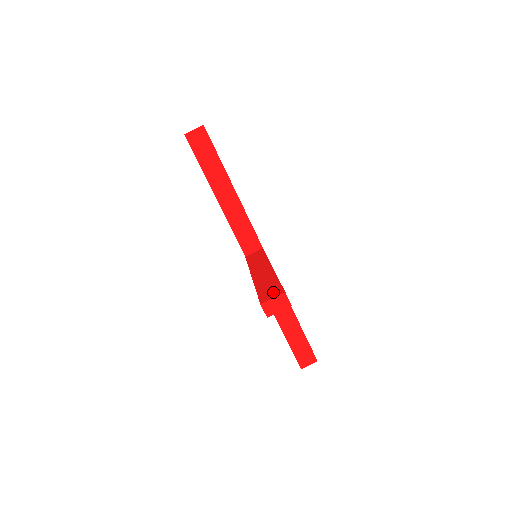
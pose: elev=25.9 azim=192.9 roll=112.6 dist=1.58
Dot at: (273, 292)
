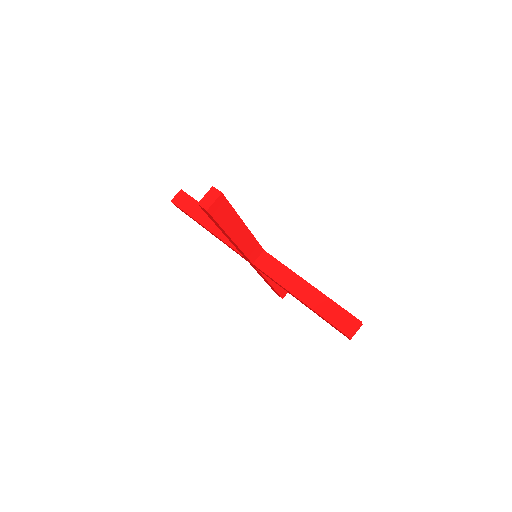
Dot at: occluded
